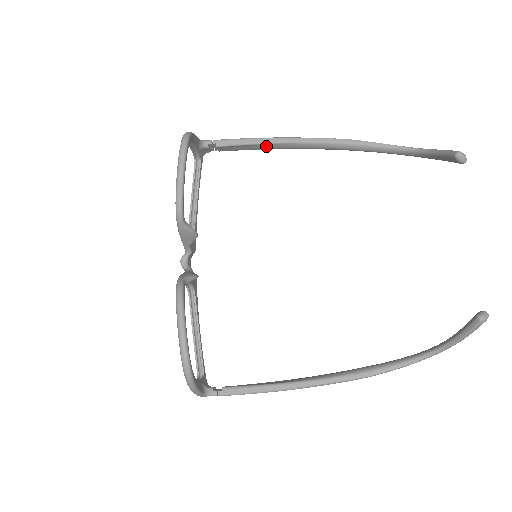
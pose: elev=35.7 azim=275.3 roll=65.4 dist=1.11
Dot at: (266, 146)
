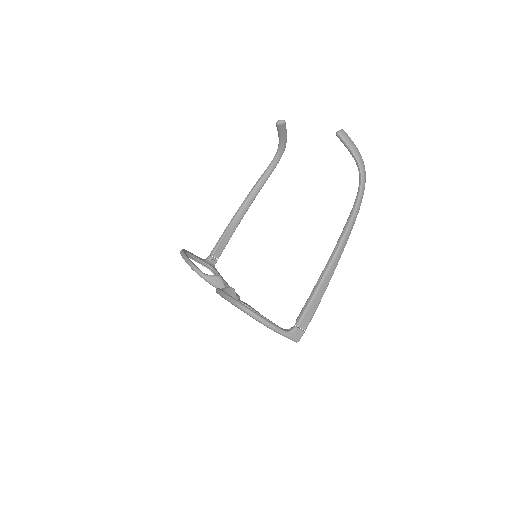
Dot at: (231, 228)
